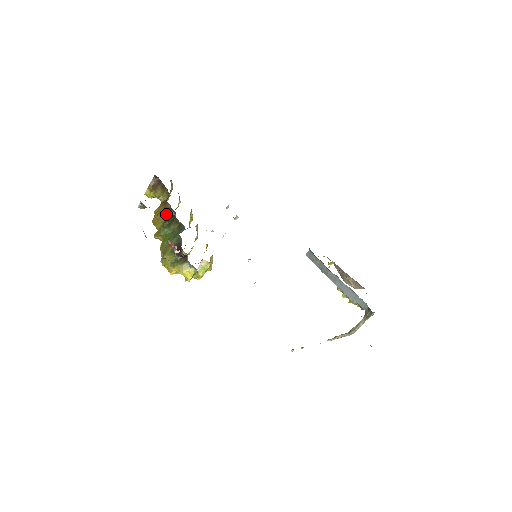
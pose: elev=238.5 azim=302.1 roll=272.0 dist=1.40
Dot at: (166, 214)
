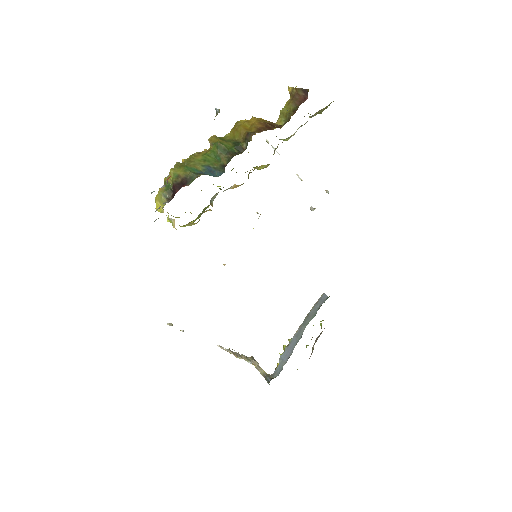
Dot at: (243, 138)
